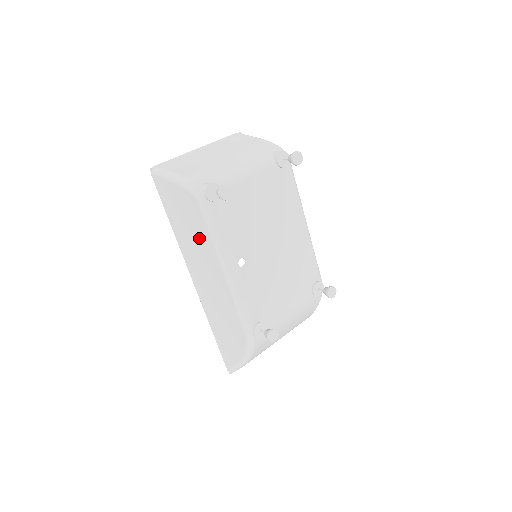
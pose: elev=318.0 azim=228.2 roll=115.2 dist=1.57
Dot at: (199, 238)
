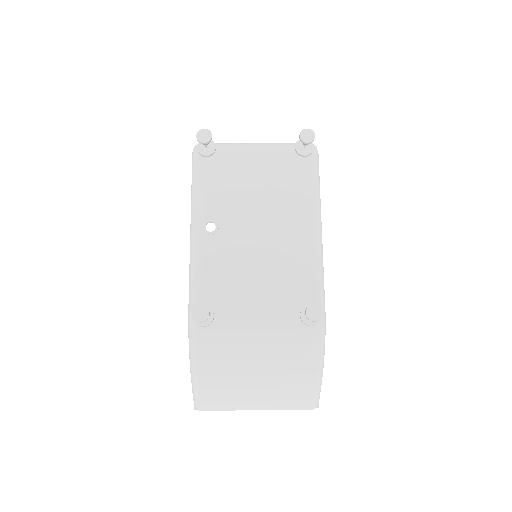
Dot at: occluded
